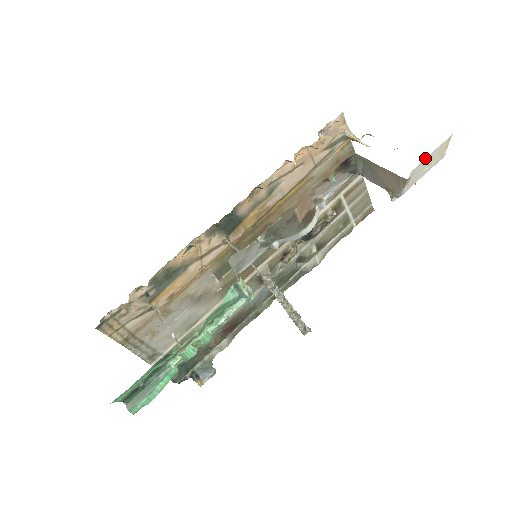
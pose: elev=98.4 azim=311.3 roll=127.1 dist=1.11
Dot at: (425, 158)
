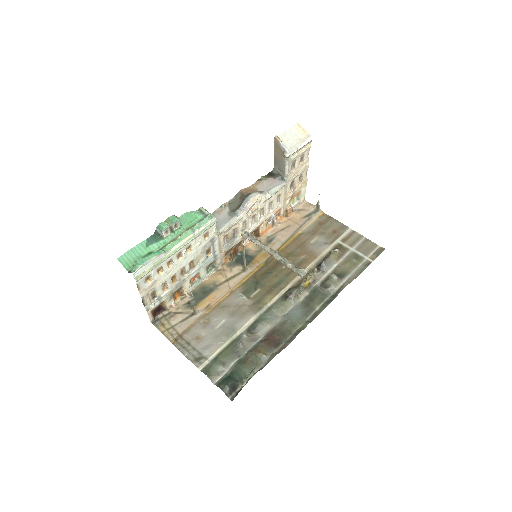
Dot at: (285, 132)
